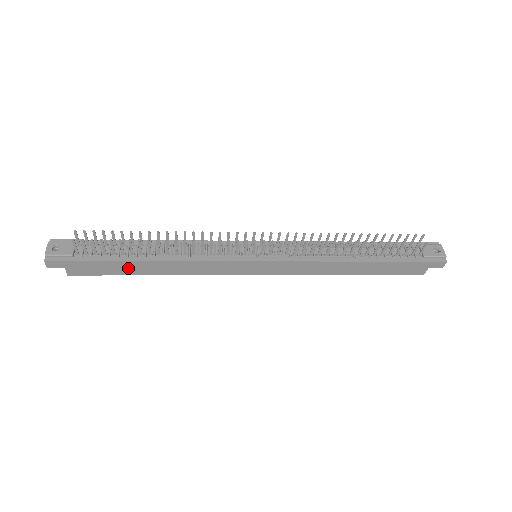
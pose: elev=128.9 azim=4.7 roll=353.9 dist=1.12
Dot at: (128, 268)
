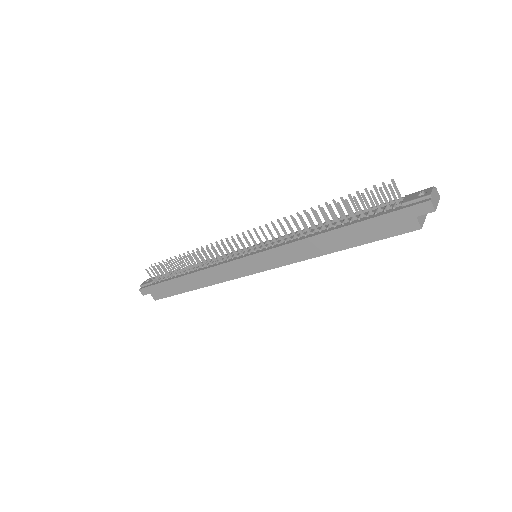
Dot at: (178, 286)
